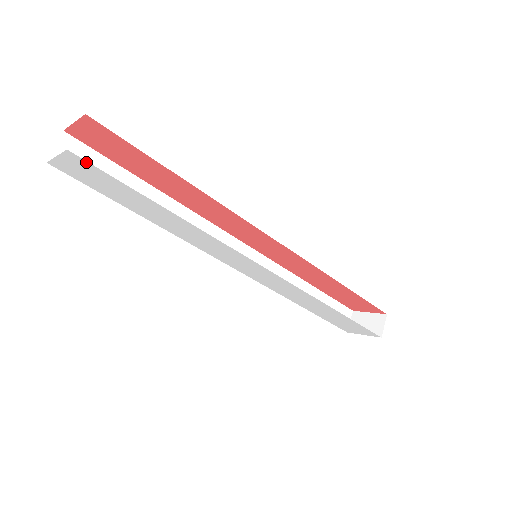
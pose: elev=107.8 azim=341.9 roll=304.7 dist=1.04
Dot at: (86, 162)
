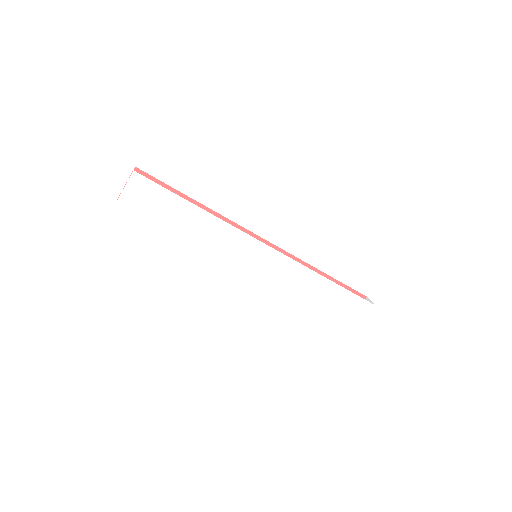
Dot at: (144, 178)
